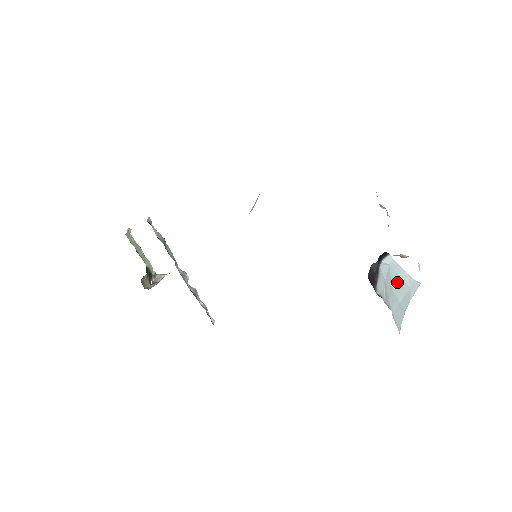
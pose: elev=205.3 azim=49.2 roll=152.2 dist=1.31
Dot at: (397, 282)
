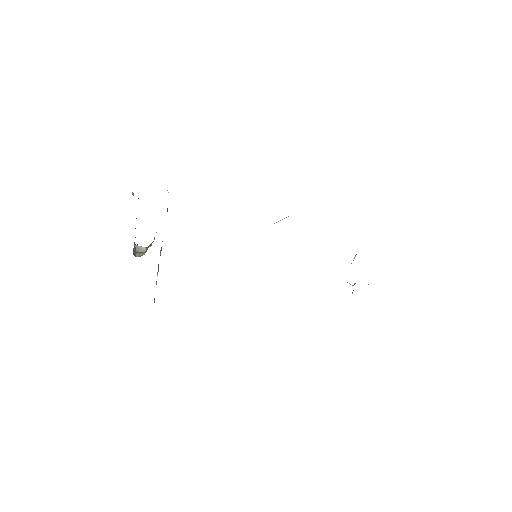
Dot at: occluded
